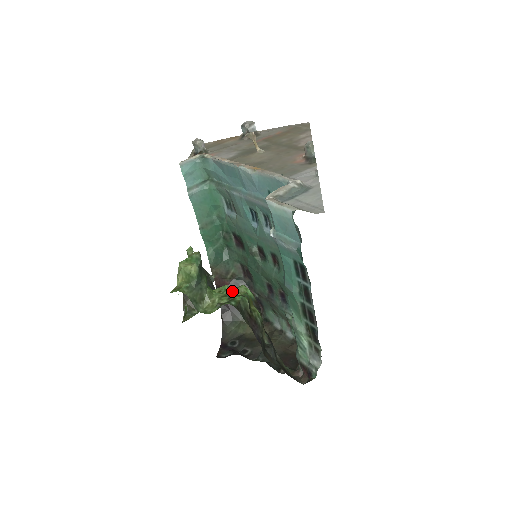
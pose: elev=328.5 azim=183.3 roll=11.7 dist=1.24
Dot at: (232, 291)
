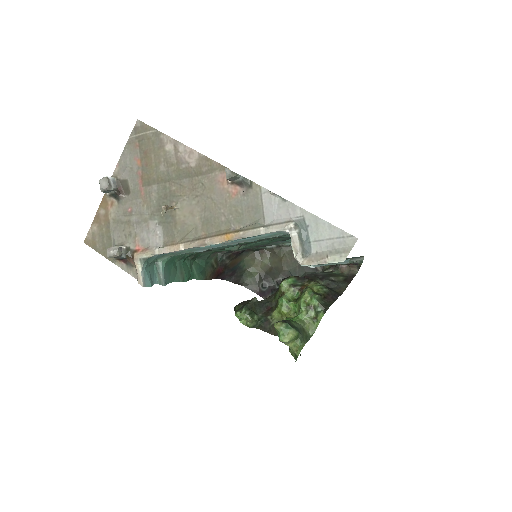
Dot at: (303, 302)
